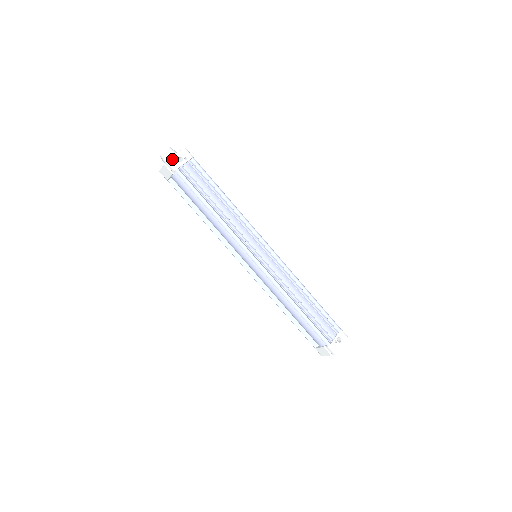
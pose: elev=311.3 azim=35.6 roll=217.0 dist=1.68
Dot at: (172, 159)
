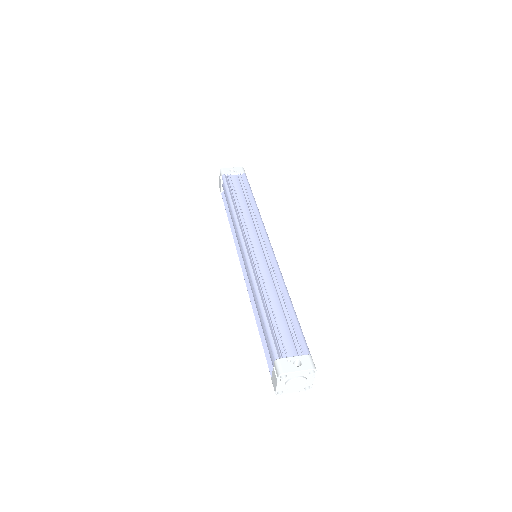
Dot at: (225, 169)
